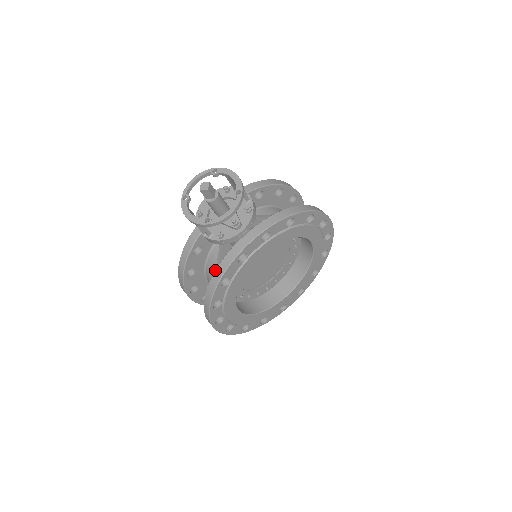
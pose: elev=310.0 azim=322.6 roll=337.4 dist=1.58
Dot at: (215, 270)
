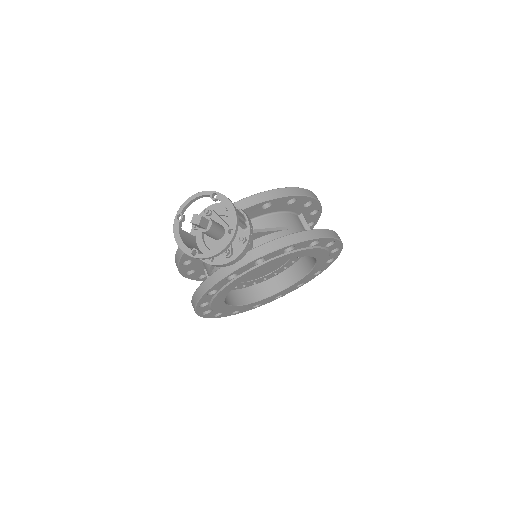
Dot at: (204, 281)
